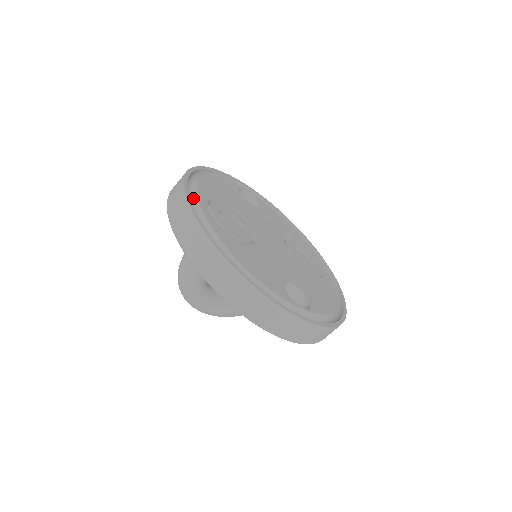
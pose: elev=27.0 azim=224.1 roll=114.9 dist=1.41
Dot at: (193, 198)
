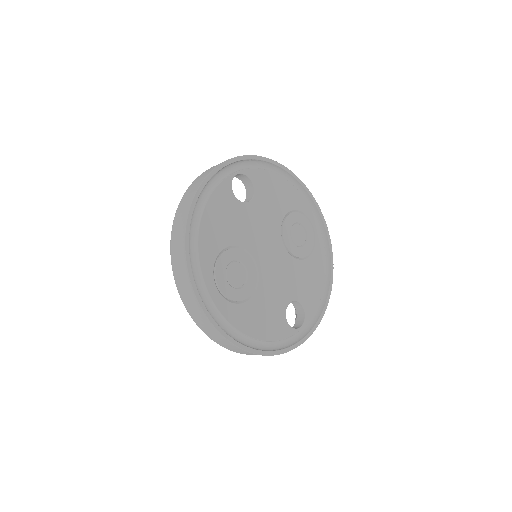
Dot at: (200, 282)
